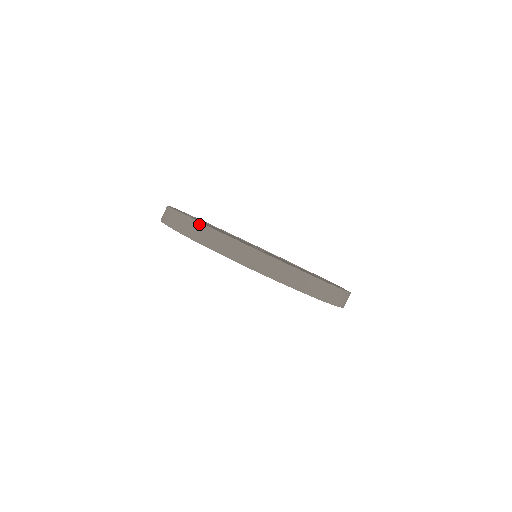
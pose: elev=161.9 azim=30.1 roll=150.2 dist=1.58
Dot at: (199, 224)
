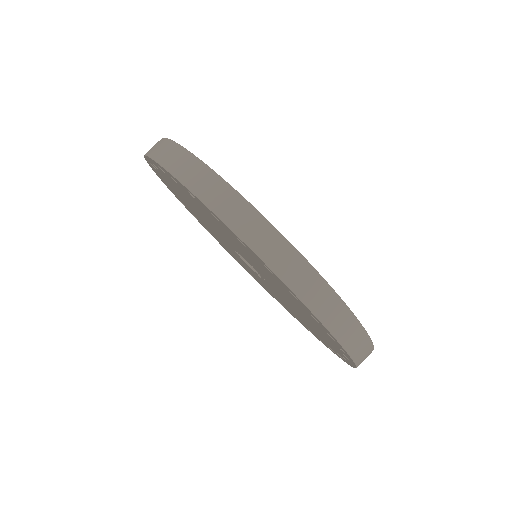
Dot at: (305, 263)
